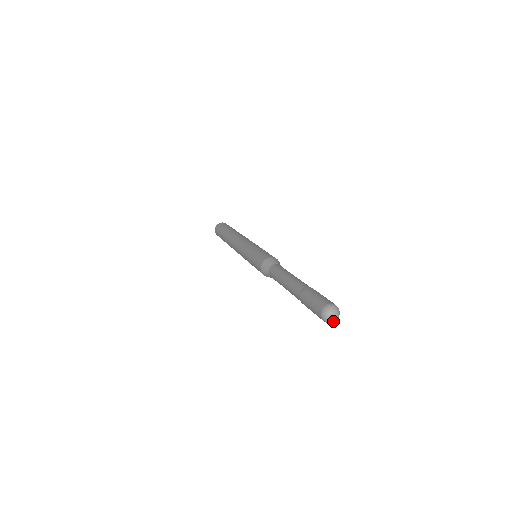
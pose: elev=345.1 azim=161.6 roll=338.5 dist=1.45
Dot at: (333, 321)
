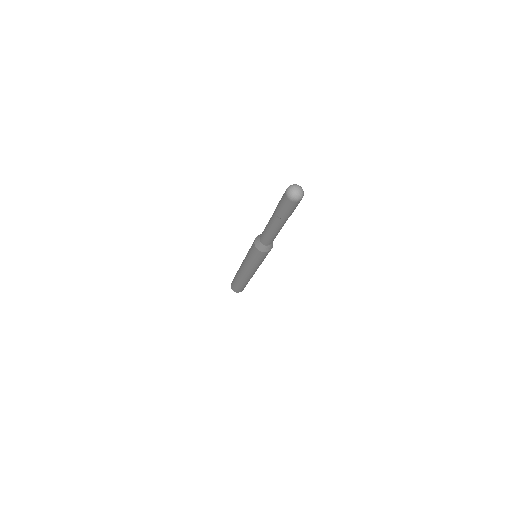
Dot at: (297, 195)
